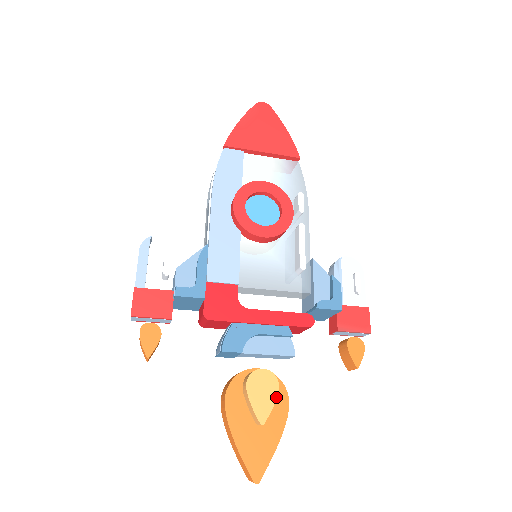
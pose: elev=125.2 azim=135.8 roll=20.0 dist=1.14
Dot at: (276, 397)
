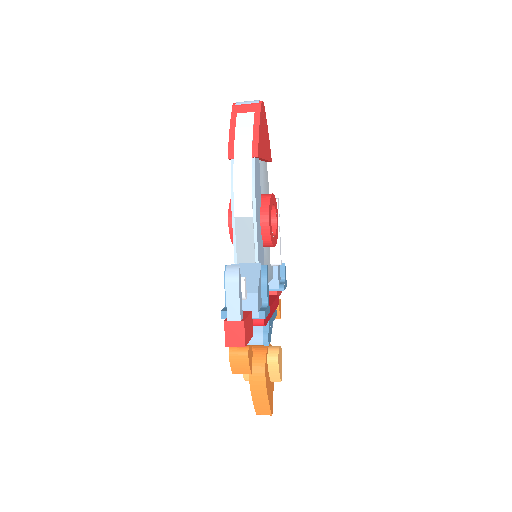
Dot at: occluded
